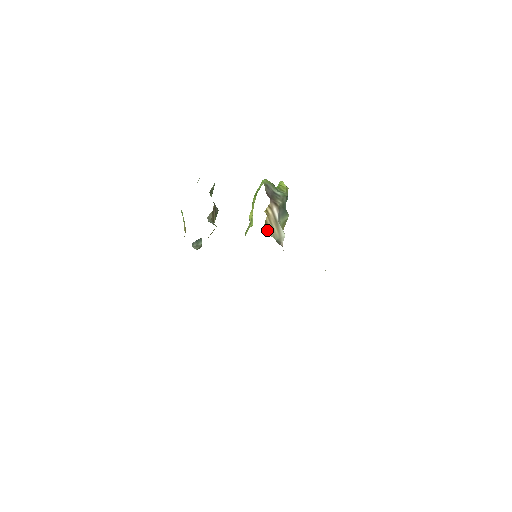
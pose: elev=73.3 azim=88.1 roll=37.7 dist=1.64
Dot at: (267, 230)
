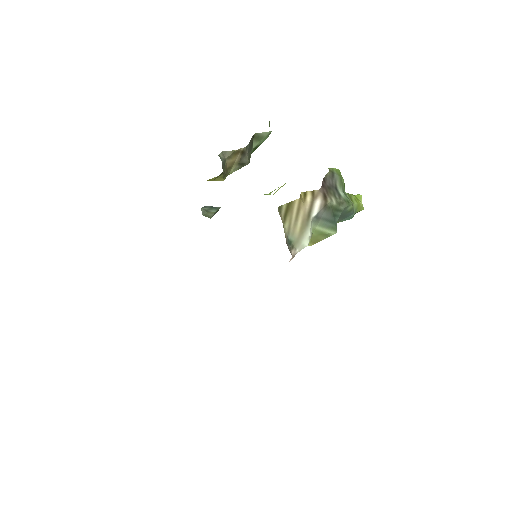
Dot at: (284, 214)
